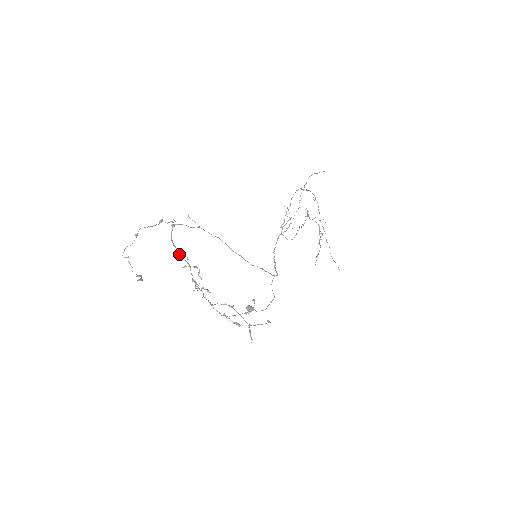
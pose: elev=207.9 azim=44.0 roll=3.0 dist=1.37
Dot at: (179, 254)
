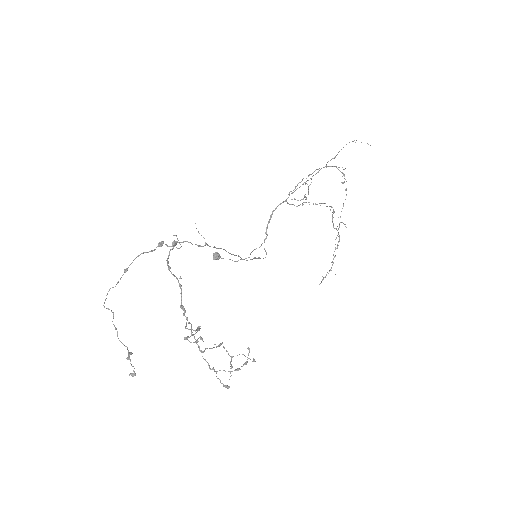
Dot at: (171, 273)
